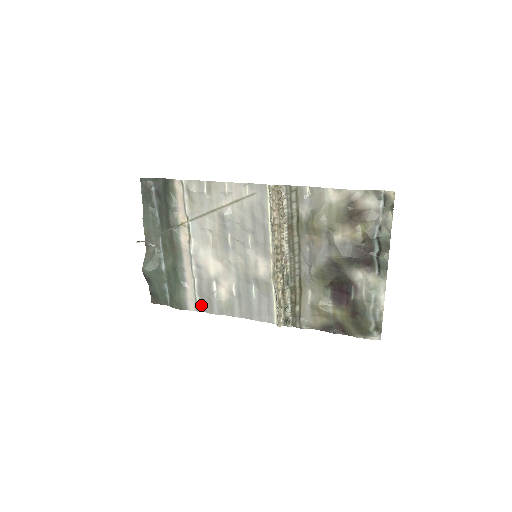
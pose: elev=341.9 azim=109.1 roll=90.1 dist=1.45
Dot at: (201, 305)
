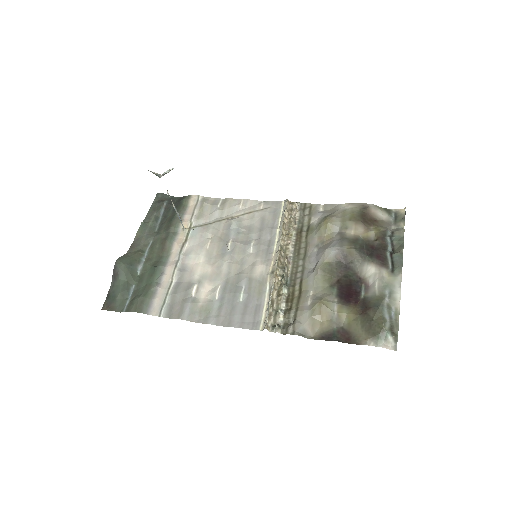
Dot at: (168, 310)
